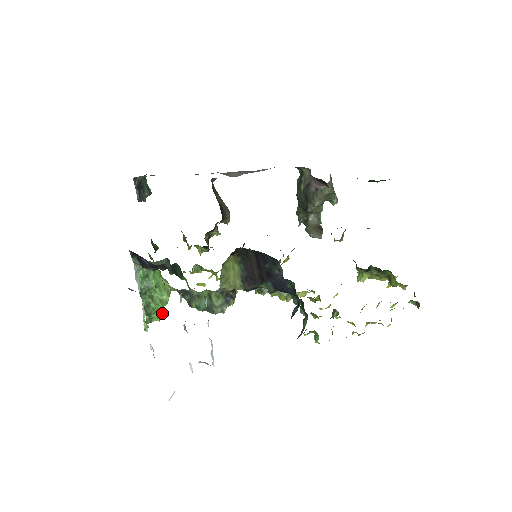
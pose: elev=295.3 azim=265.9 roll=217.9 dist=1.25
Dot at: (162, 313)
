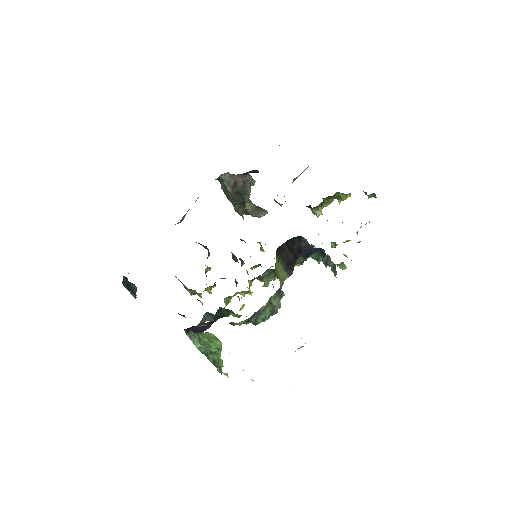
Dot at: (221, 359)
